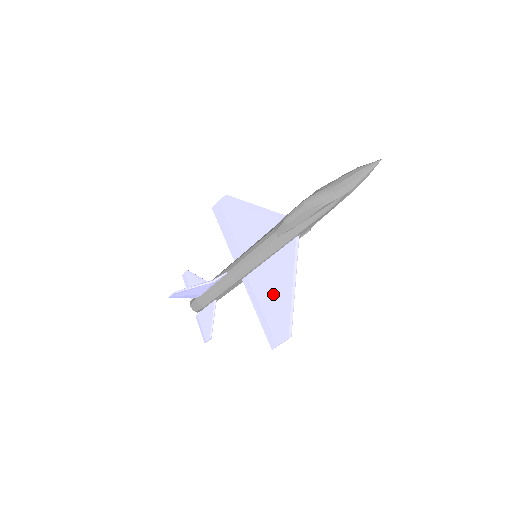
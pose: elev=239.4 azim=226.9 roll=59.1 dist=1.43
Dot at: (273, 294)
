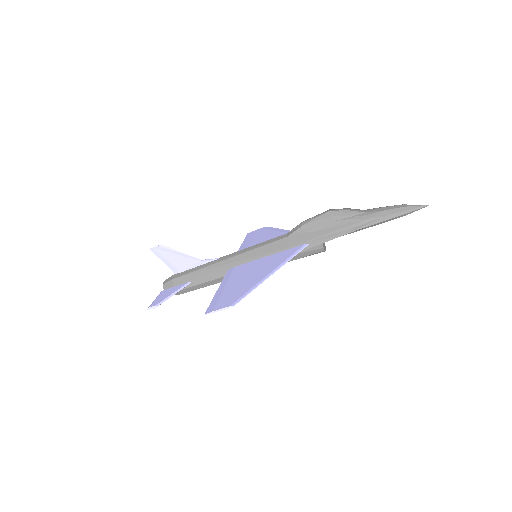
Dot at: (247, 277)
